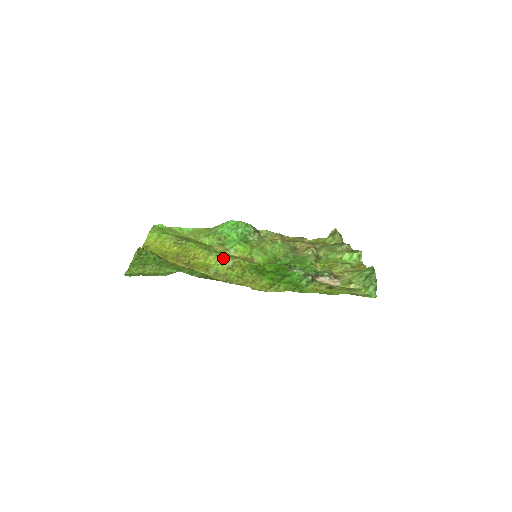
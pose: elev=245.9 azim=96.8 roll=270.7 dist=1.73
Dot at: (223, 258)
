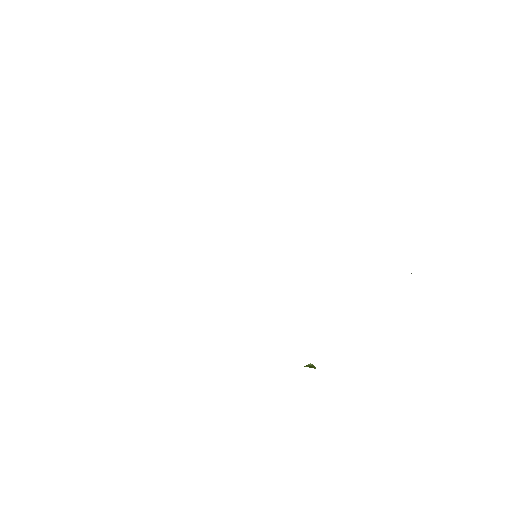
Dot at: occluded
